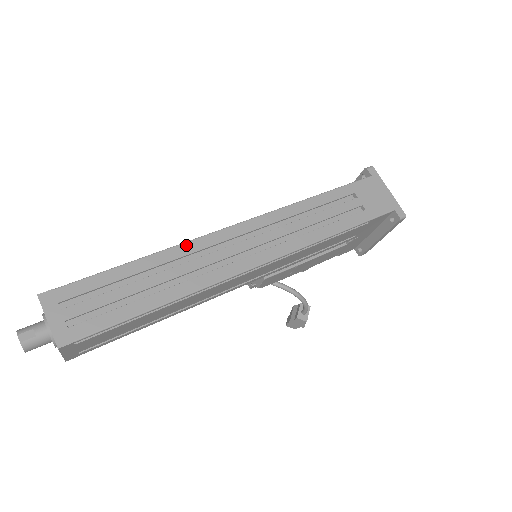
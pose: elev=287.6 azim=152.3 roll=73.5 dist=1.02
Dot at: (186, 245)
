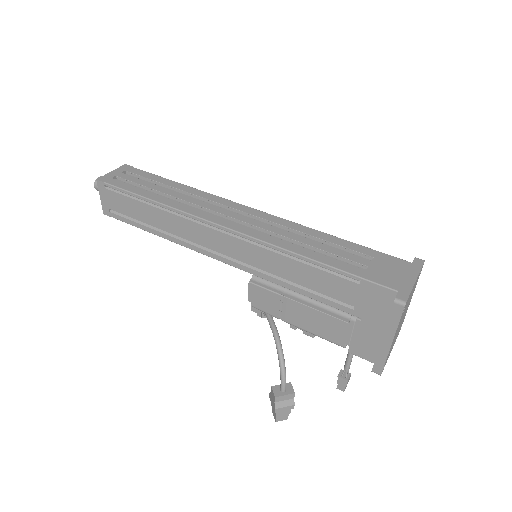
Dot at: (209, 194)
